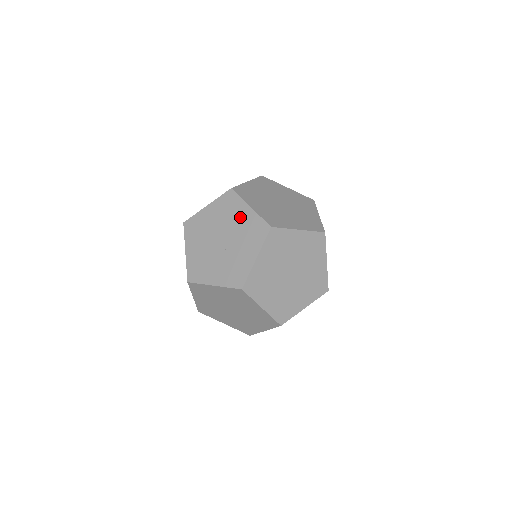
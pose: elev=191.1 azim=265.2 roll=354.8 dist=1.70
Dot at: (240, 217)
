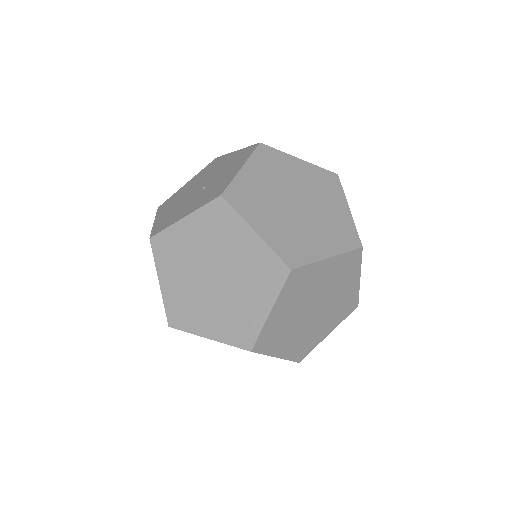
Dot at: (224, 162)
